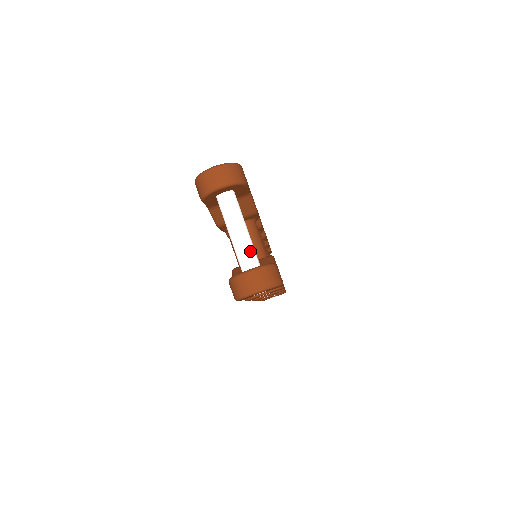
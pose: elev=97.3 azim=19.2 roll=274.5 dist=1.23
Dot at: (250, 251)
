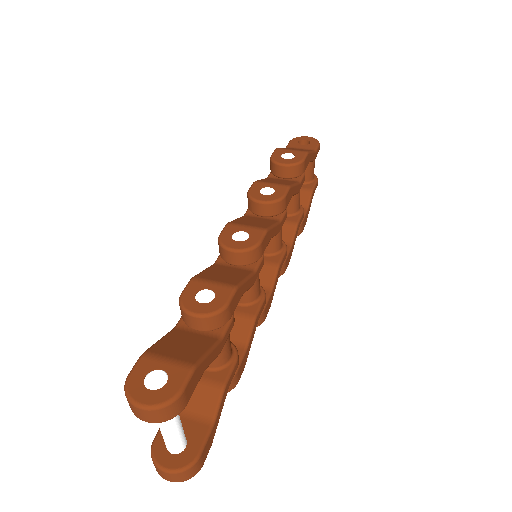
Dot at: (175, 445)
